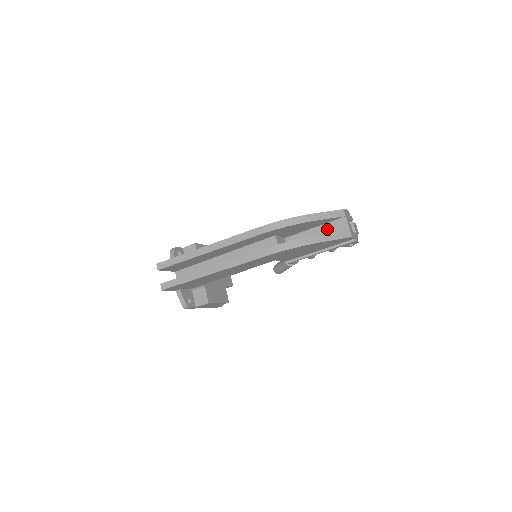
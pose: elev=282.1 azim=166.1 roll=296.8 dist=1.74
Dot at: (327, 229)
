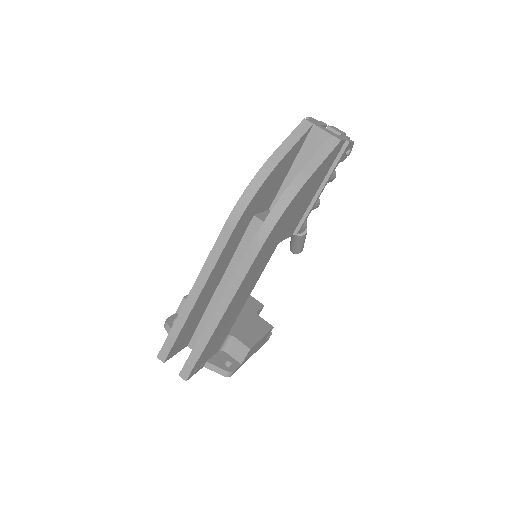
Dot at: (305, 158)
